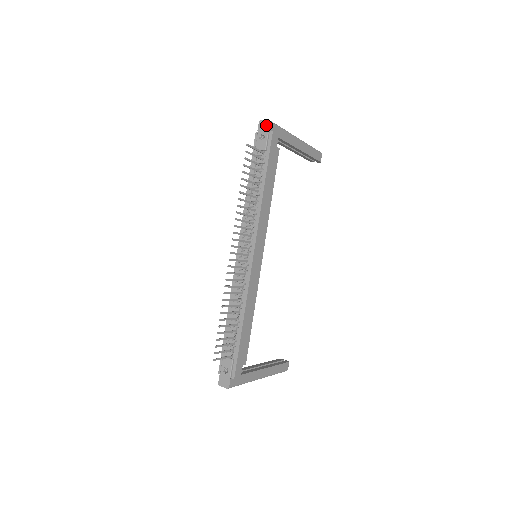
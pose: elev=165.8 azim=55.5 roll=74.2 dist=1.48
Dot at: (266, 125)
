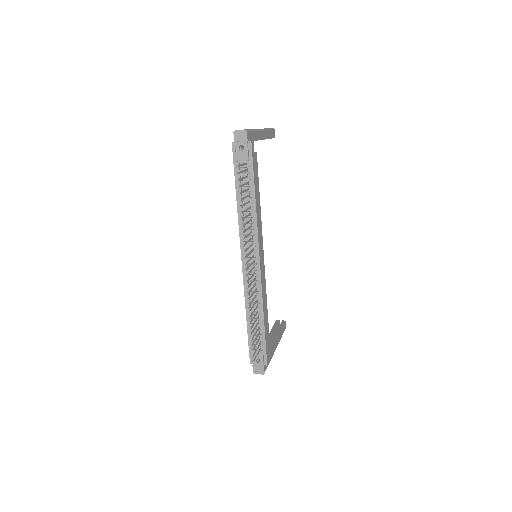
Dot at: (243, 135)
